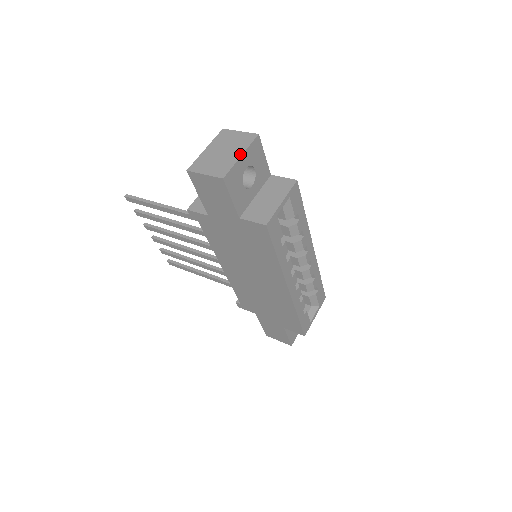
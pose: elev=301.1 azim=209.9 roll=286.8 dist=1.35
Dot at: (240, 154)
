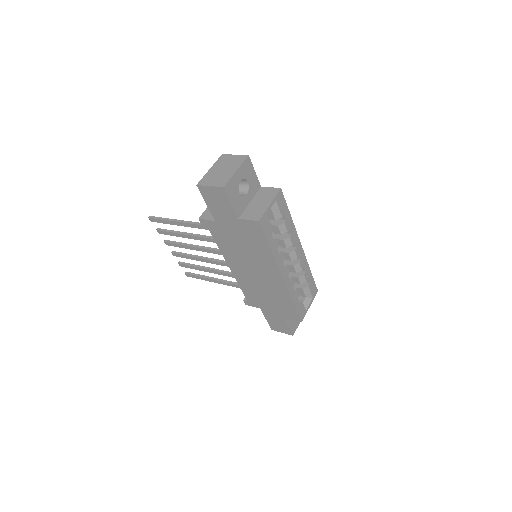
Dot at: (235, 170)
